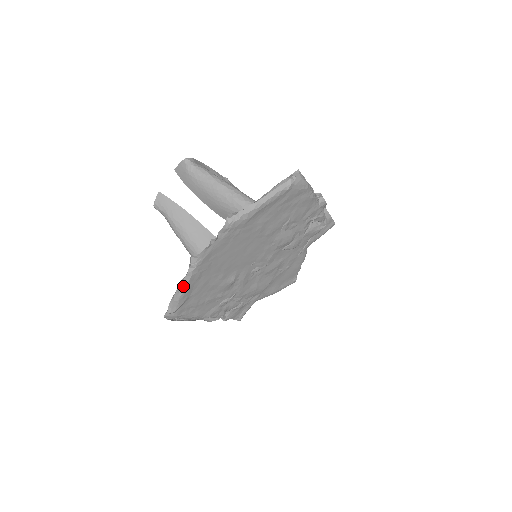
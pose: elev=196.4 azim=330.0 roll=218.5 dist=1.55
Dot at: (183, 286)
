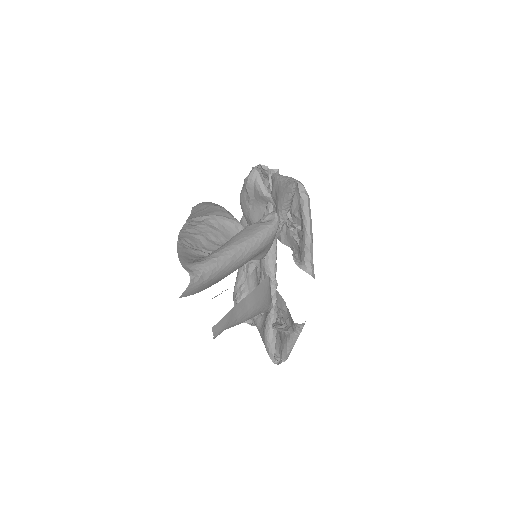
Dot at: occluded
